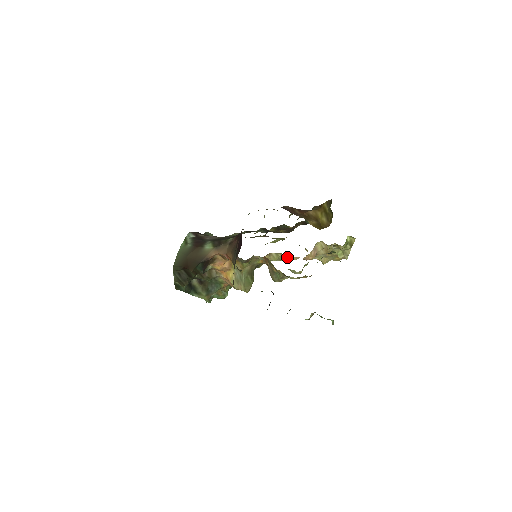
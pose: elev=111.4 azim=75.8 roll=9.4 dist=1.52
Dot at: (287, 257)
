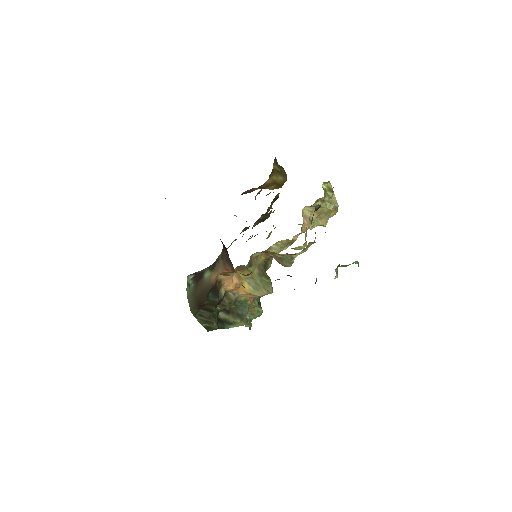
Dot at: (287, 241)
